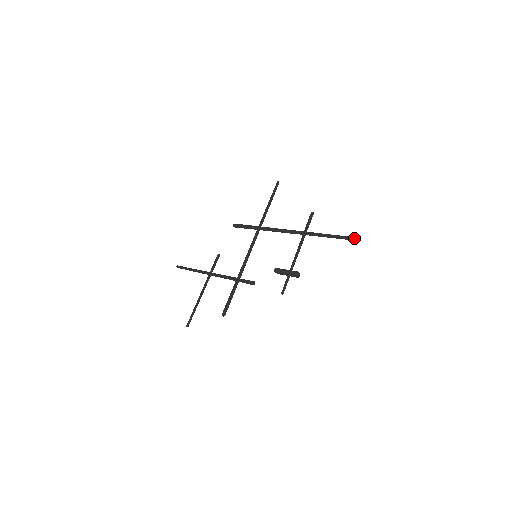
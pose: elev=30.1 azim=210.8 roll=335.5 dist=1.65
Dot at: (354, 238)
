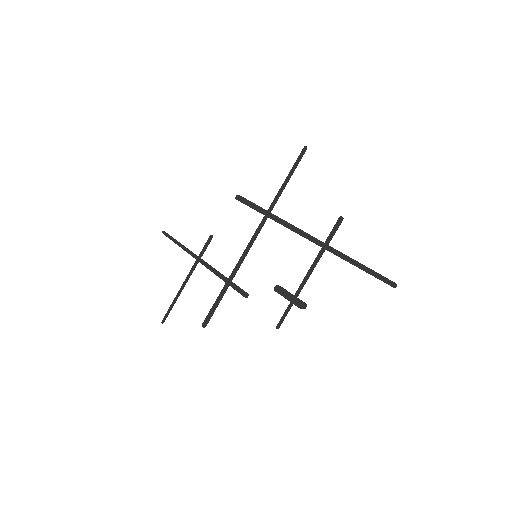
Dot at: (391, 282)
